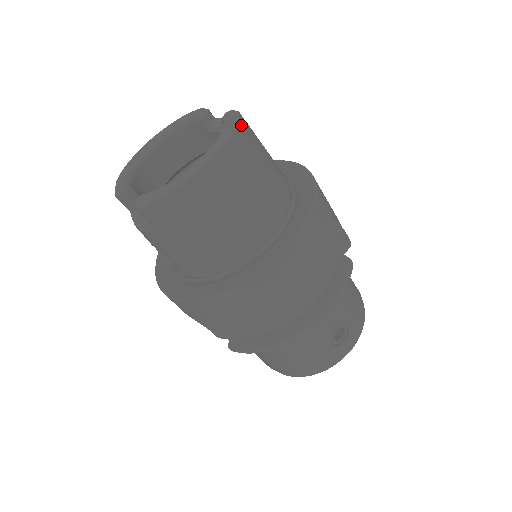
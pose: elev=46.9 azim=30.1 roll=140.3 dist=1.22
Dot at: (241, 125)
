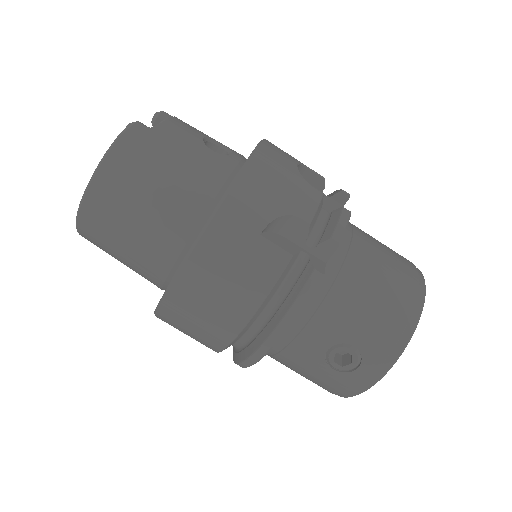
Dot at: (123, 143)
